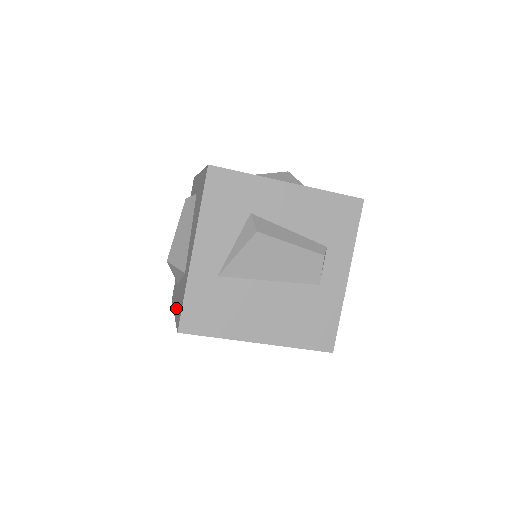
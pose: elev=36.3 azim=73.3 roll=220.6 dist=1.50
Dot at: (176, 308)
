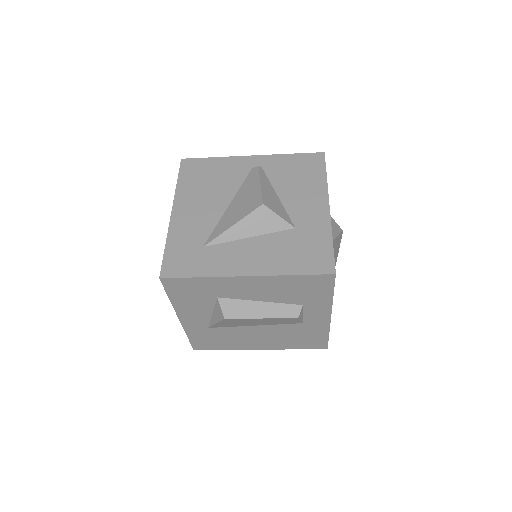
Dot at: occluded
